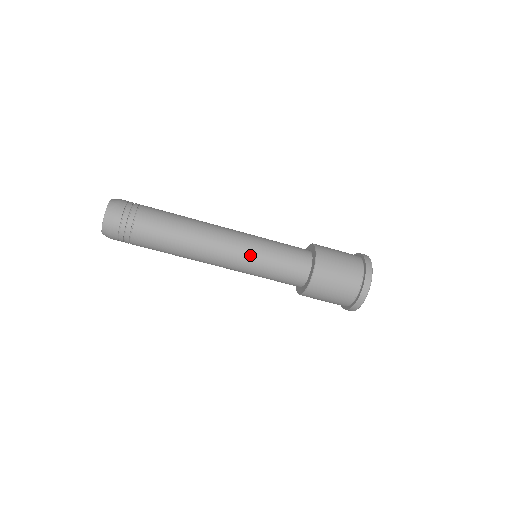
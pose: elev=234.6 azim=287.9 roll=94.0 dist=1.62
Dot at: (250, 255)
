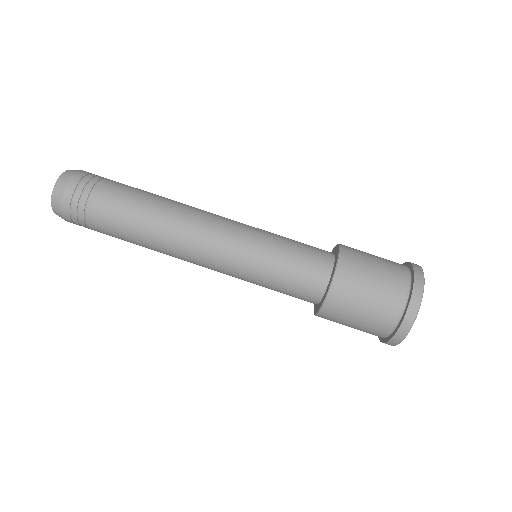
Dot at: (247, 239)
